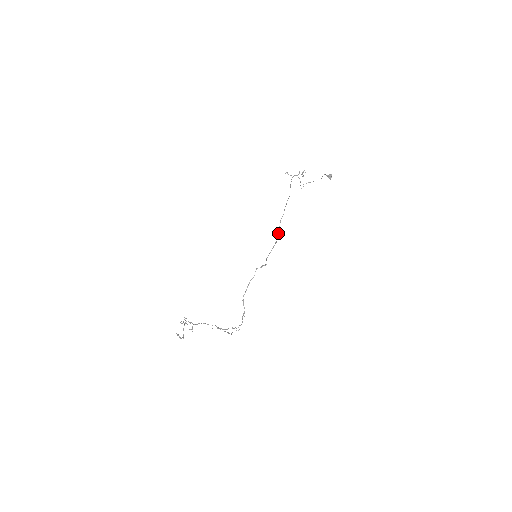
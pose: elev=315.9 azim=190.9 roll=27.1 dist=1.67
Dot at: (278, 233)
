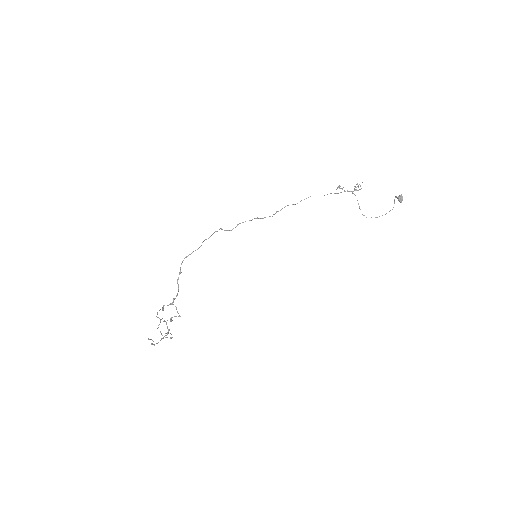
Dot at: occluded
